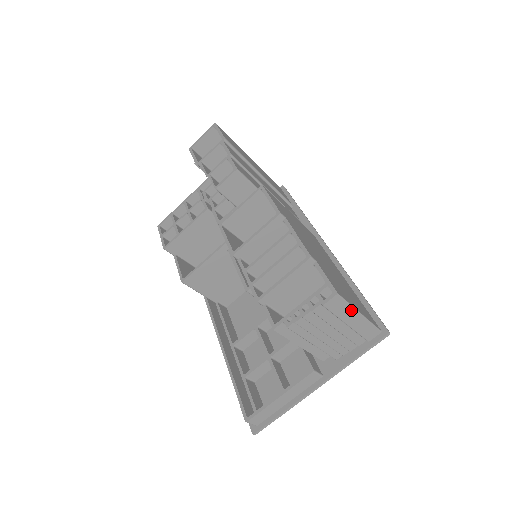
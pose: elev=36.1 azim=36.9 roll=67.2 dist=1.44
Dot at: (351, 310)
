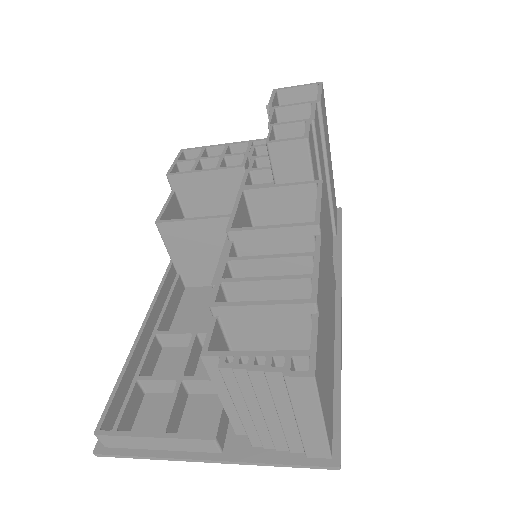
Dot at: (315, 408)
